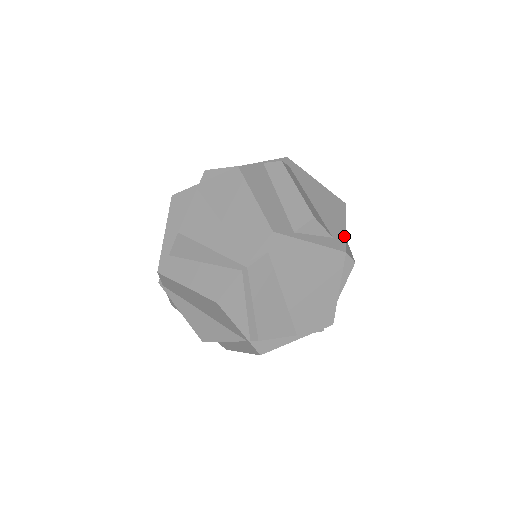
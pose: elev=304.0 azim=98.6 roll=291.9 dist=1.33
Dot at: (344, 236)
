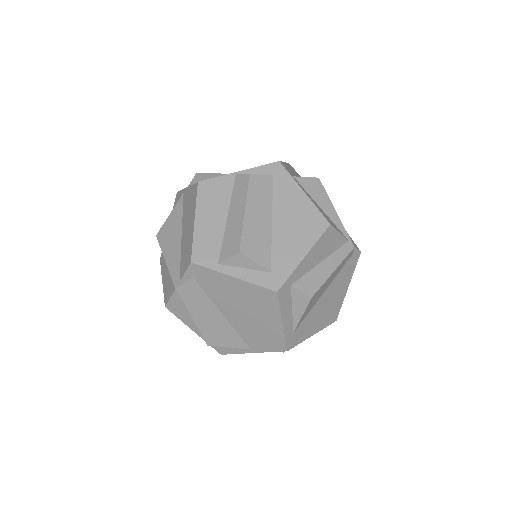
Dot at: (291, 271)
